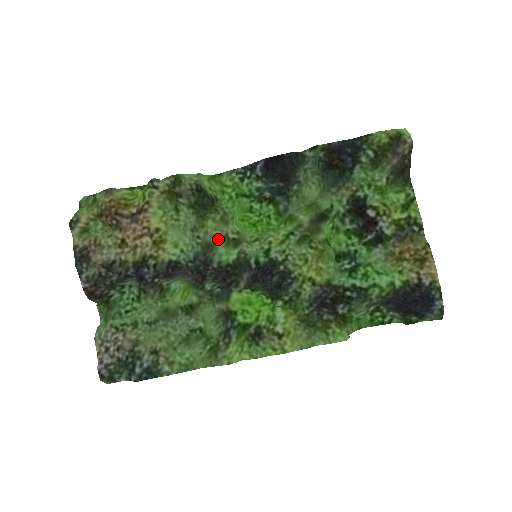
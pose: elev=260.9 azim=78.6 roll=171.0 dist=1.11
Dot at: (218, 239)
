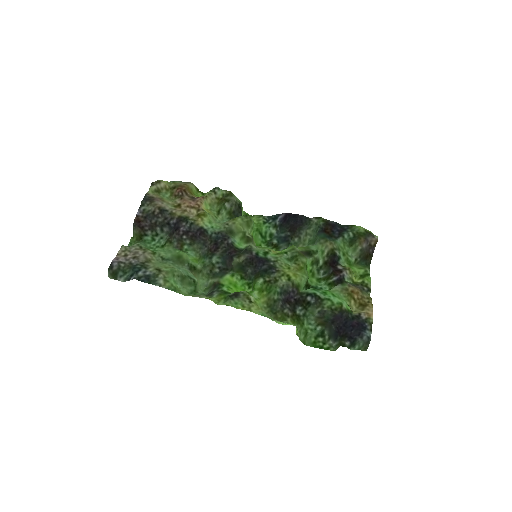
Dot at: (239, 231)
